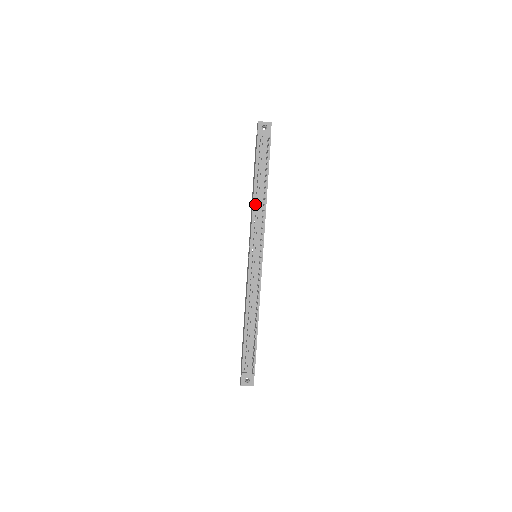
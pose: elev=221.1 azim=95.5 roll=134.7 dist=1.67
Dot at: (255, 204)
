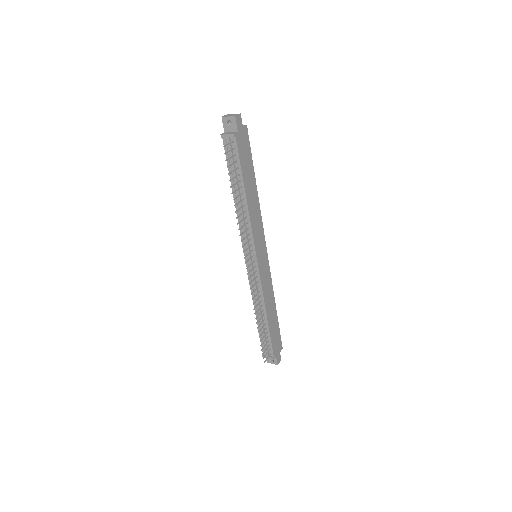
Dot at: occluded
